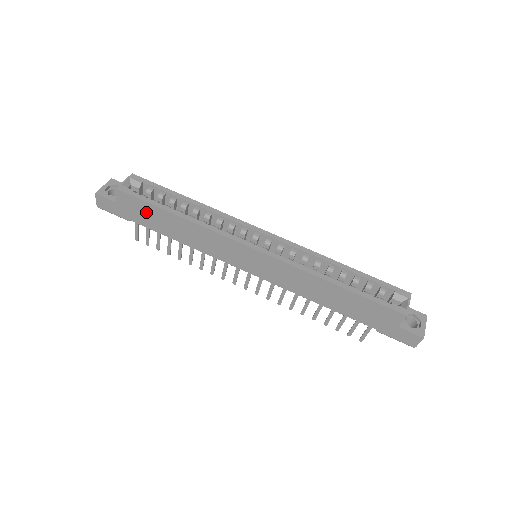
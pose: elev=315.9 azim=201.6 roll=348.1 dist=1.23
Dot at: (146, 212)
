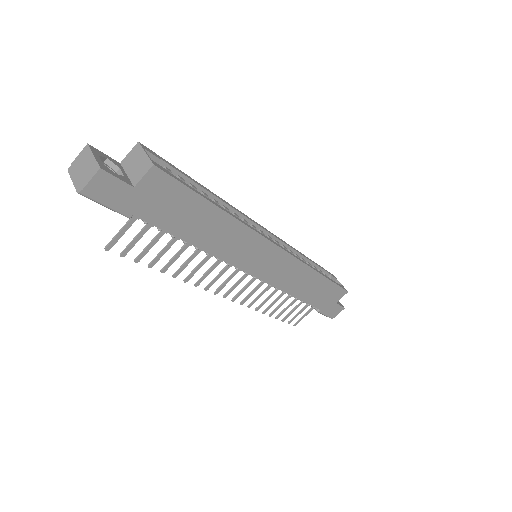
Dot at: (177, 204)
